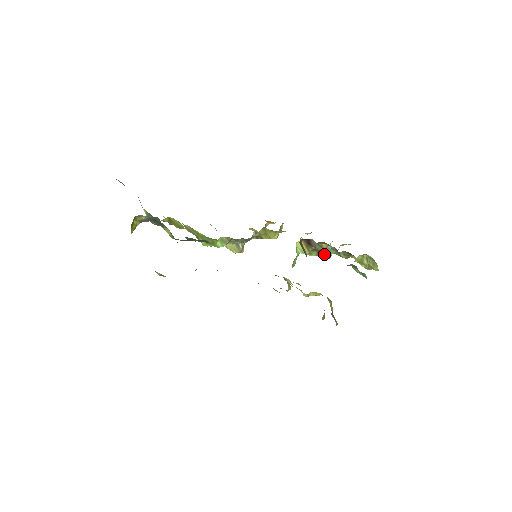
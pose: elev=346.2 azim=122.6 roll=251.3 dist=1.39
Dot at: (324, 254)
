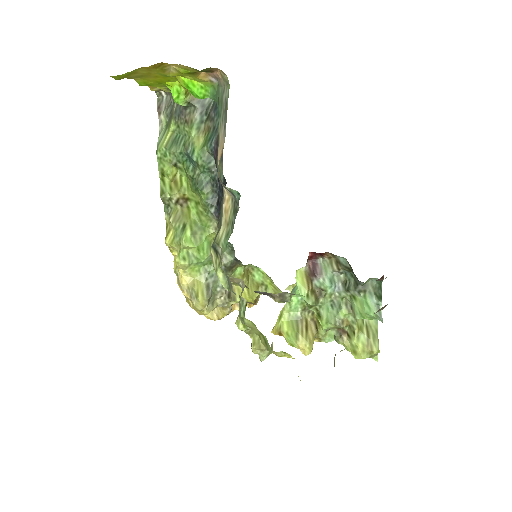
Dot at: (307, 337)
